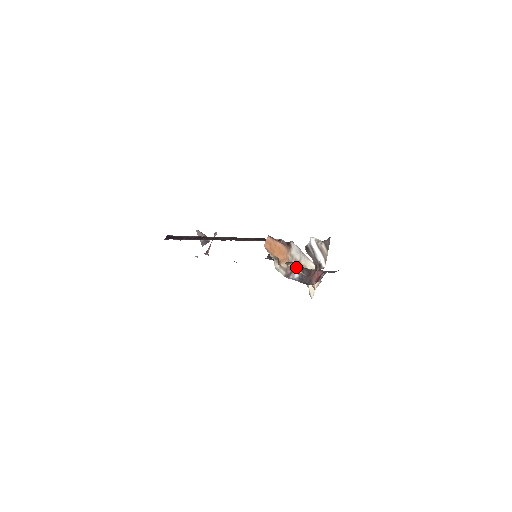
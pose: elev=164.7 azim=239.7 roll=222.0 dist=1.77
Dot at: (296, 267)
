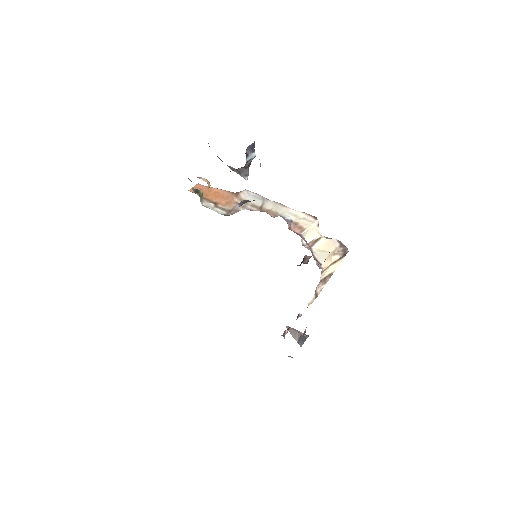
Dot at: occluded
